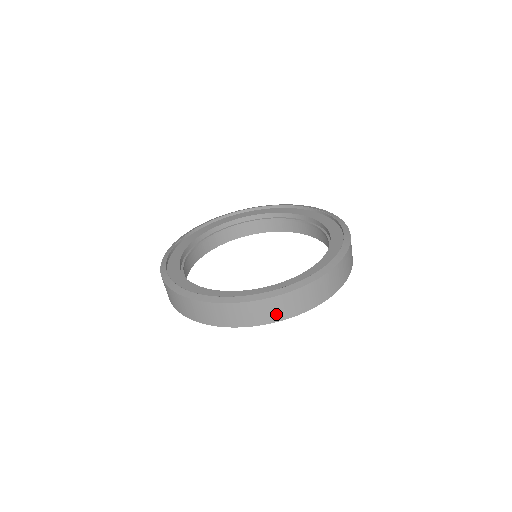
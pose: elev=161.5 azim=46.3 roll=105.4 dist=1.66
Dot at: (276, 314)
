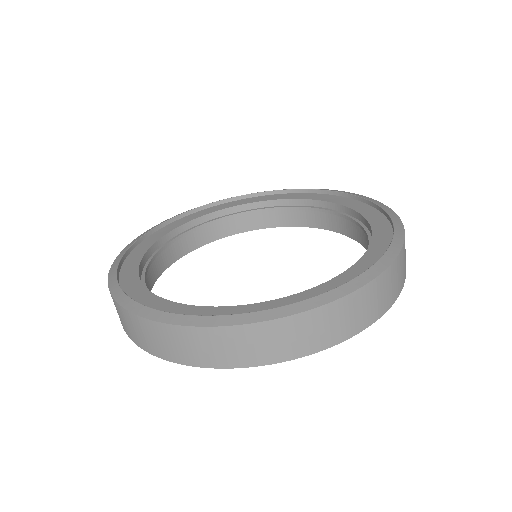
Dot at: (403, 273)
